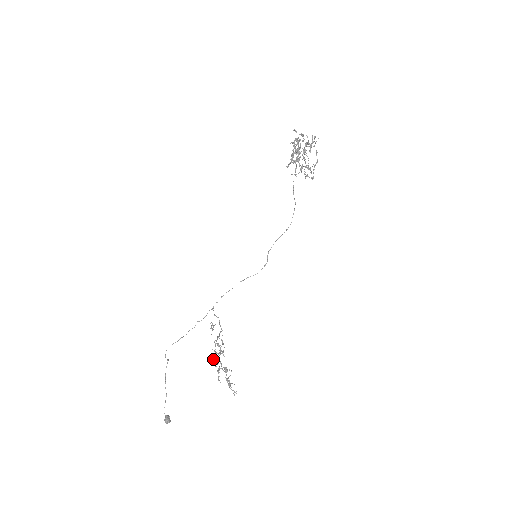
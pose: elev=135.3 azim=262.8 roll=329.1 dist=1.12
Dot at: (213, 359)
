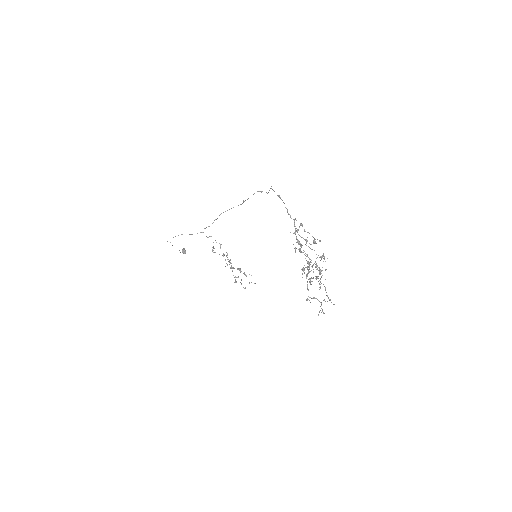
Dot at: occluded
